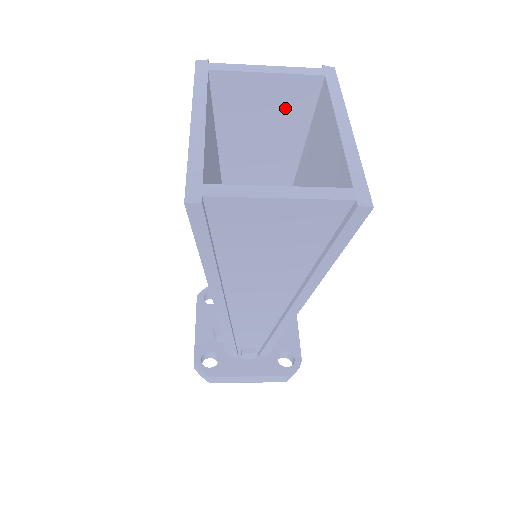
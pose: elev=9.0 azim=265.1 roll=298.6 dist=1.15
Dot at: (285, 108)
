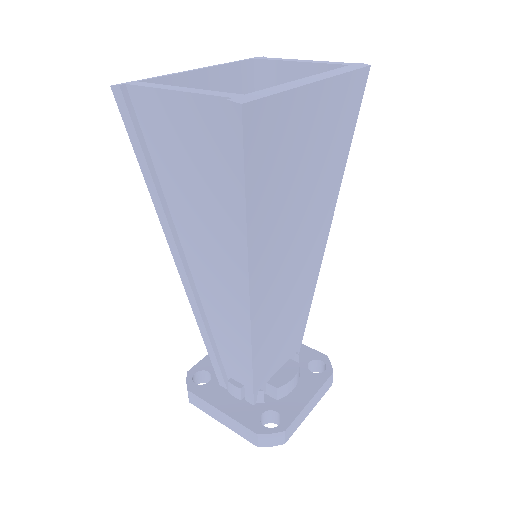
Dot at: occluded
